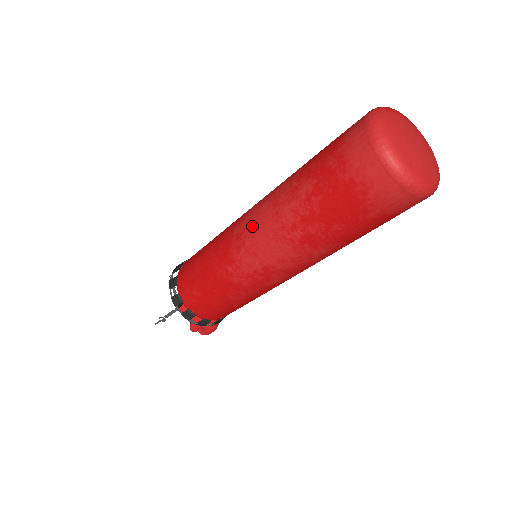
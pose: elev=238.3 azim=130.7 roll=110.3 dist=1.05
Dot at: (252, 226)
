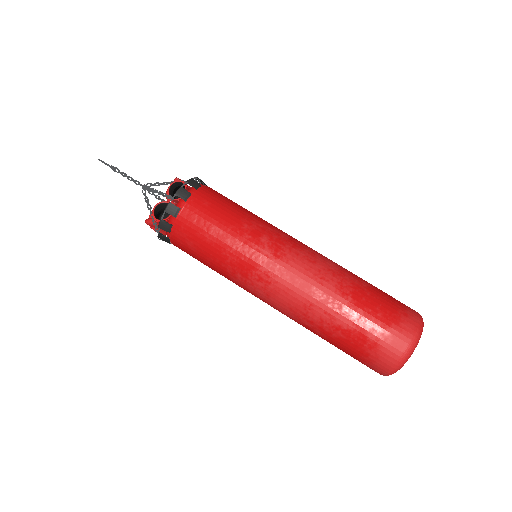
Dot at: (286, 285)
